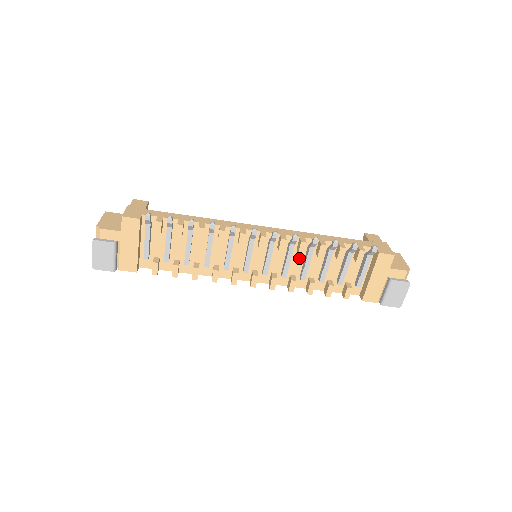
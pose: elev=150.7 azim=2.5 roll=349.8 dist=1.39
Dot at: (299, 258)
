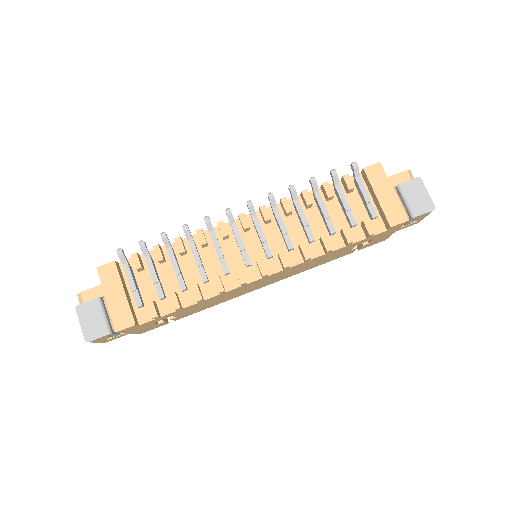
Dot at: (294, 224)
